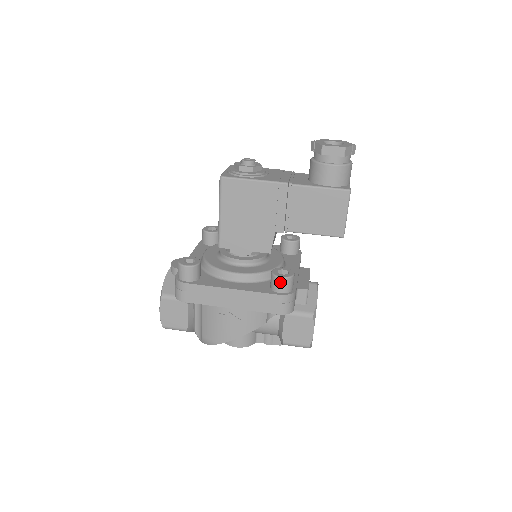
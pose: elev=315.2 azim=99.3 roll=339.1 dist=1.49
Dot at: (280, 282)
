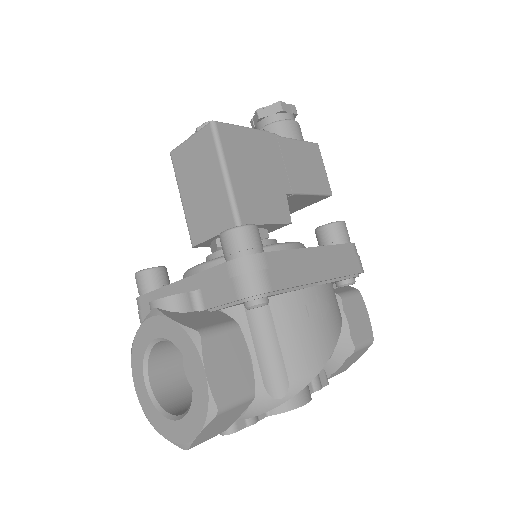
Dot at: (343, 228)
